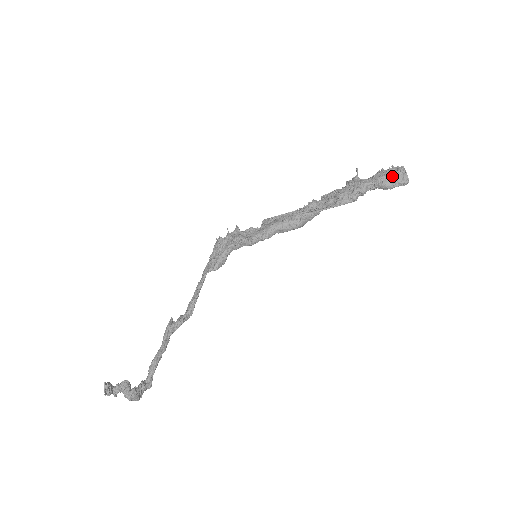
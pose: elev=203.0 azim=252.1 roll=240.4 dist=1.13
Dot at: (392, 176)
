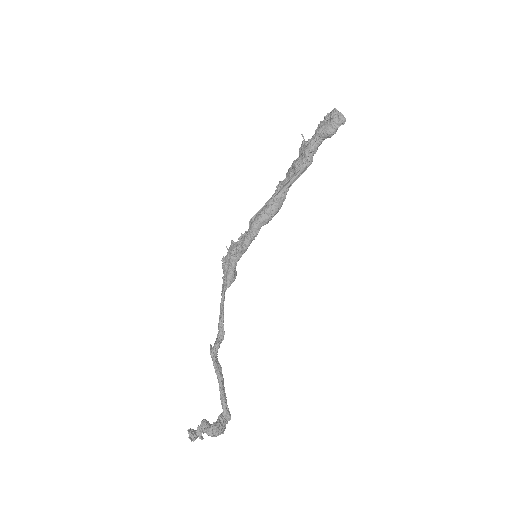
Dot at: (329, 122)
